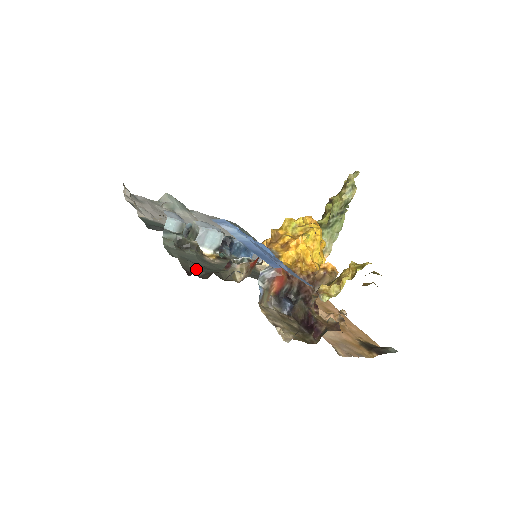
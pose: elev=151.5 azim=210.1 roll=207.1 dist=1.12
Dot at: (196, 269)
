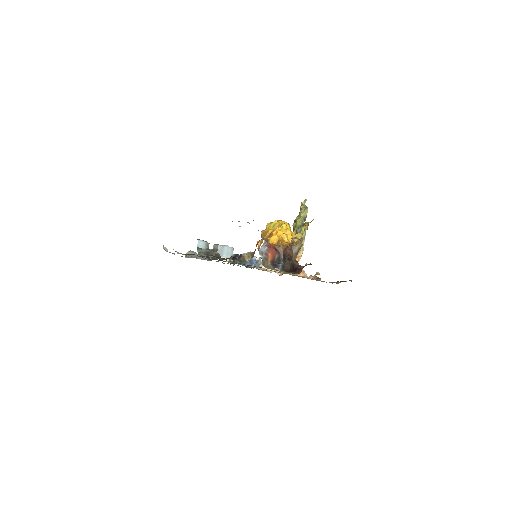
Dot at: (222, 258)
